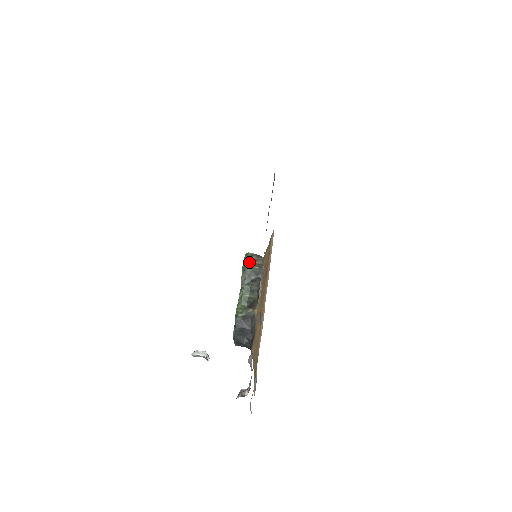
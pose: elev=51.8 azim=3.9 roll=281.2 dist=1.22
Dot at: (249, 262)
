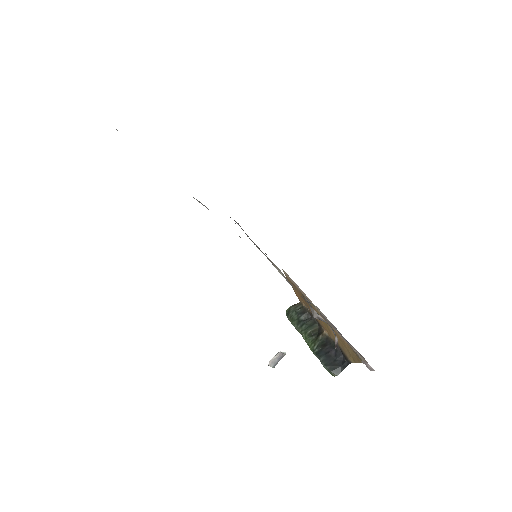
Dot at: (291, 313)
